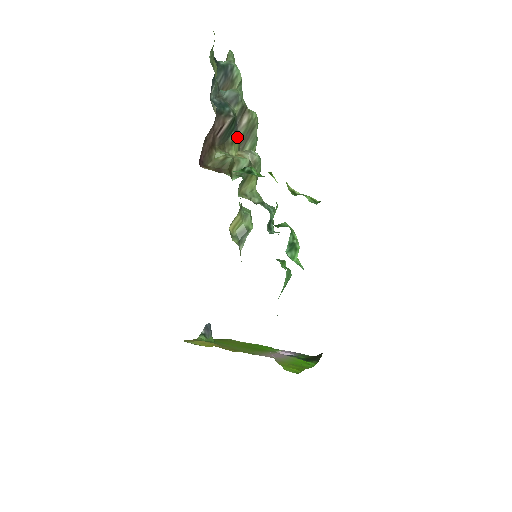
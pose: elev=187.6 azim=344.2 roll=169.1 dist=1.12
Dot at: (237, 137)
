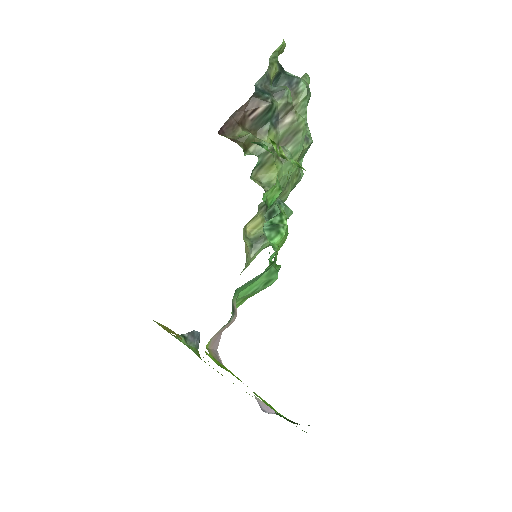
Dot at: (274, 131)
